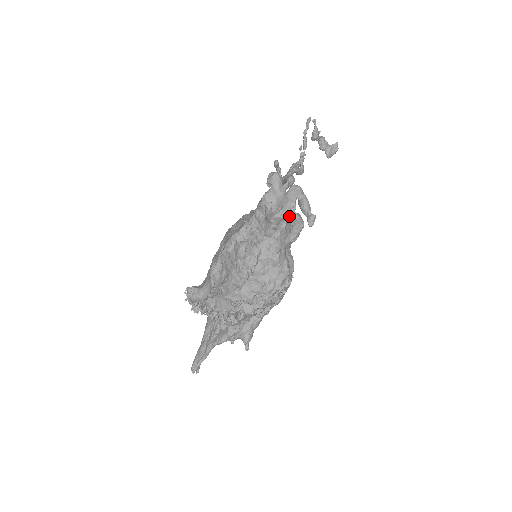
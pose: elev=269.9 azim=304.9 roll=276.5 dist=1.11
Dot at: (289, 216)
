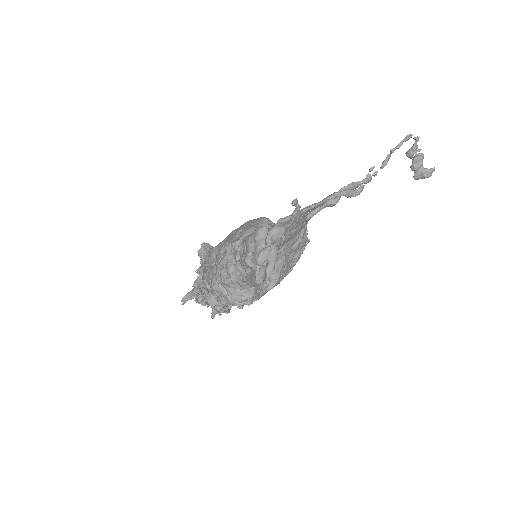
Dot at: (254, 269)
